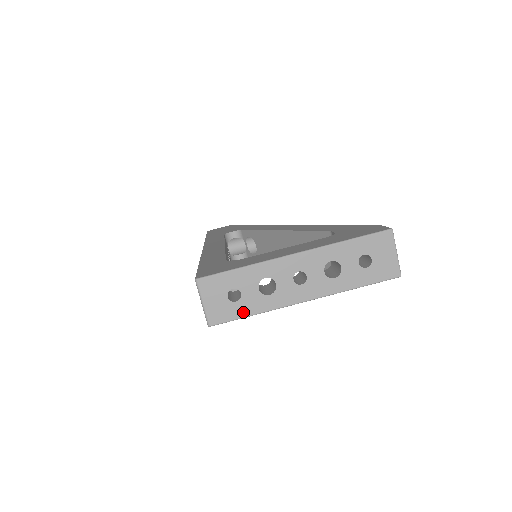
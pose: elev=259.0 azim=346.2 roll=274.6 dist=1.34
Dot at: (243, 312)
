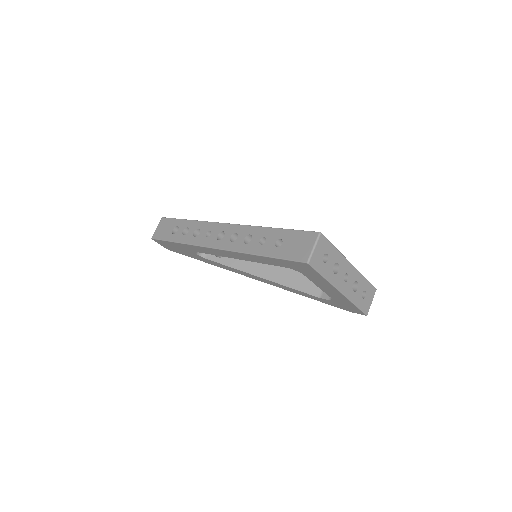
Dot at: (322, 271)
